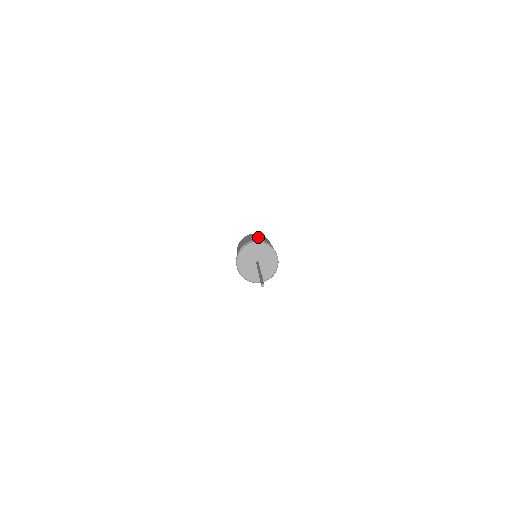
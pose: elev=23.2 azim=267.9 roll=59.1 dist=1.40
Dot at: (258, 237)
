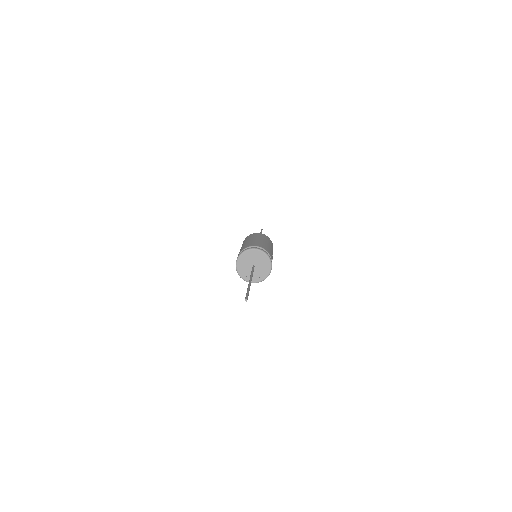
Dot at: (255, 240)
